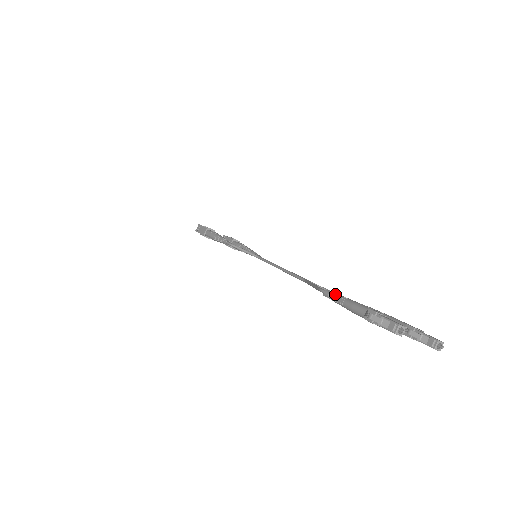
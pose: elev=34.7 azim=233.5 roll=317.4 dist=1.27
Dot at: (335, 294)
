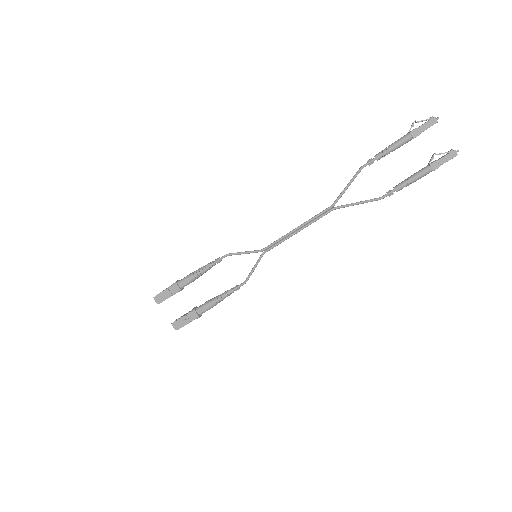
Dot at: (377, 154)
